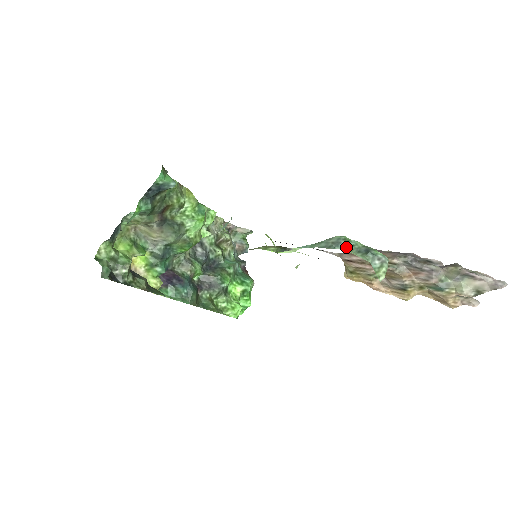
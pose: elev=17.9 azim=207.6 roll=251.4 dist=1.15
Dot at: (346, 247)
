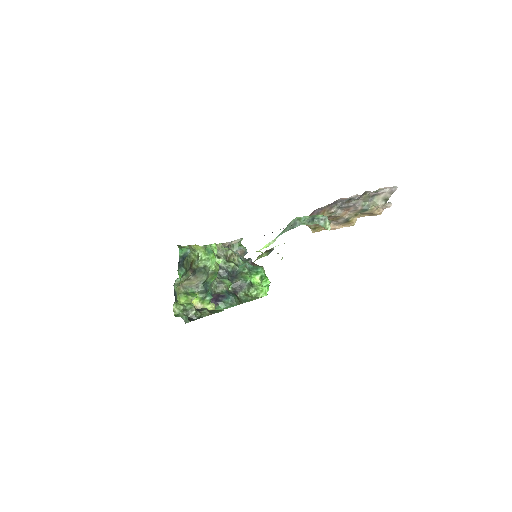
Dot at: (301, 224)
